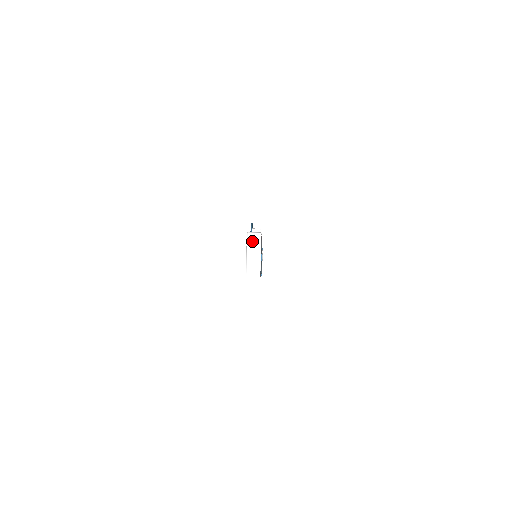
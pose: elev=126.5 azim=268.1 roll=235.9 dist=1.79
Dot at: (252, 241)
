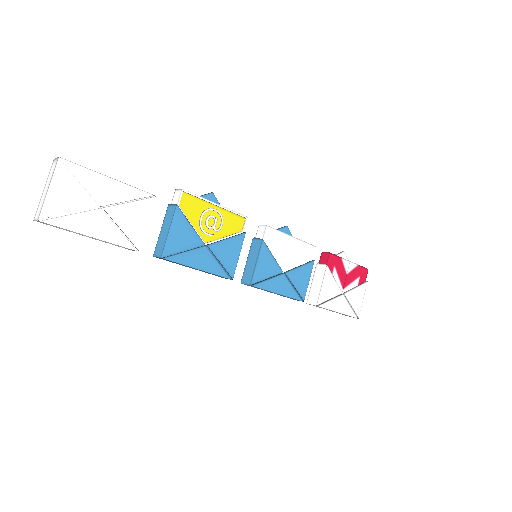
Dot at: (51, 170)
